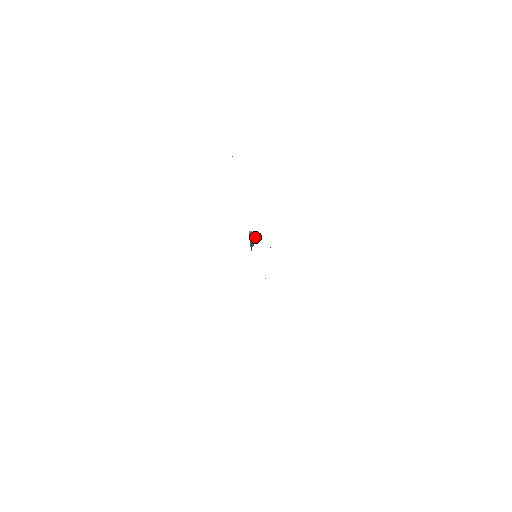
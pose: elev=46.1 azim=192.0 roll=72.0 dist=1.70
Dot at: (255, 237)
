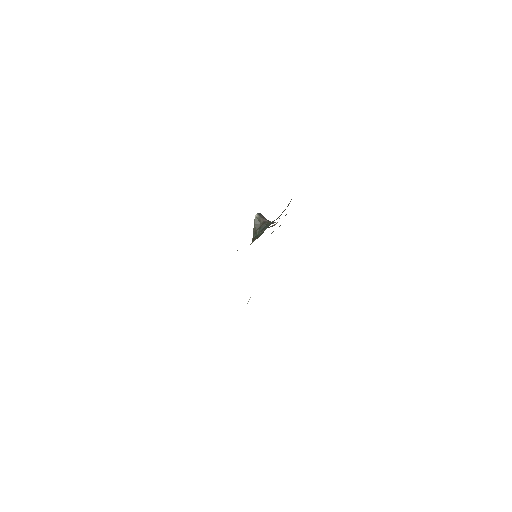
Dot at: occluded
